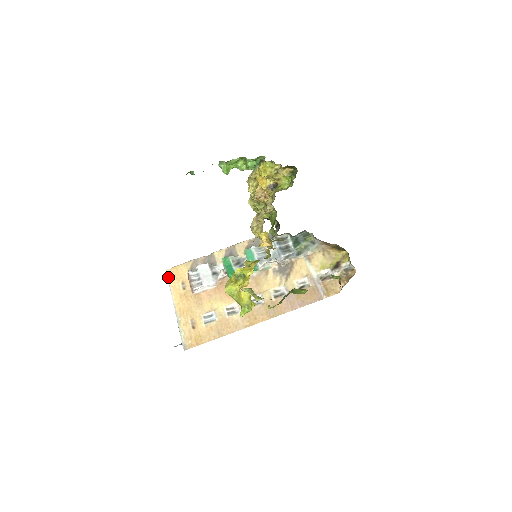
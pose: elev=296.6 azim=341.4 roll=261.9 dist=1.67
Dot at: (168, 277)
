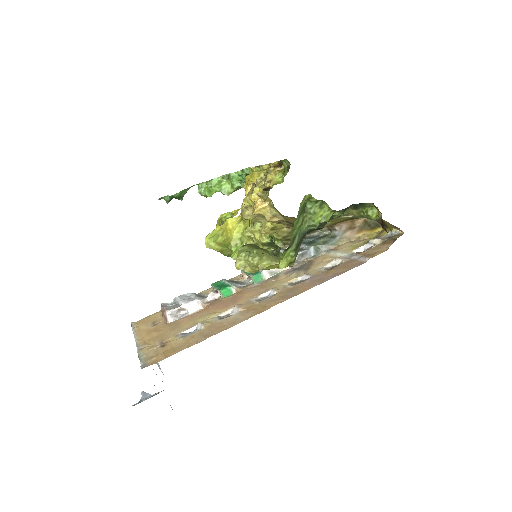
Dot at: (133, 326)
